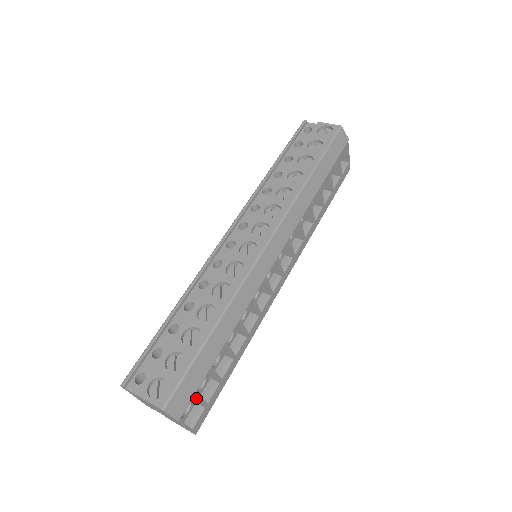
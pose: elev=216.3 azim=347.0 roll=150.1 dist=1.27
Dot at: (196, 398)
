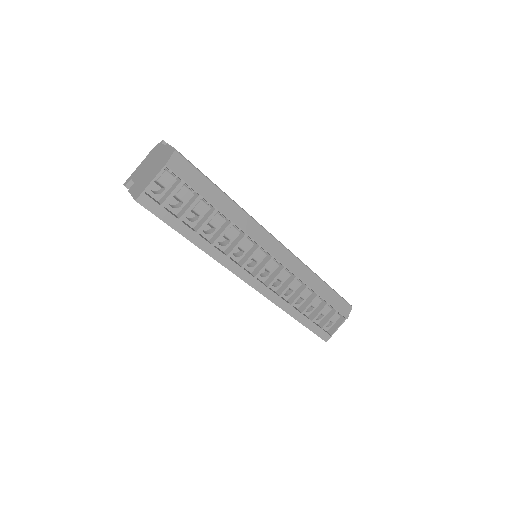
Dot at: (177, 186)
